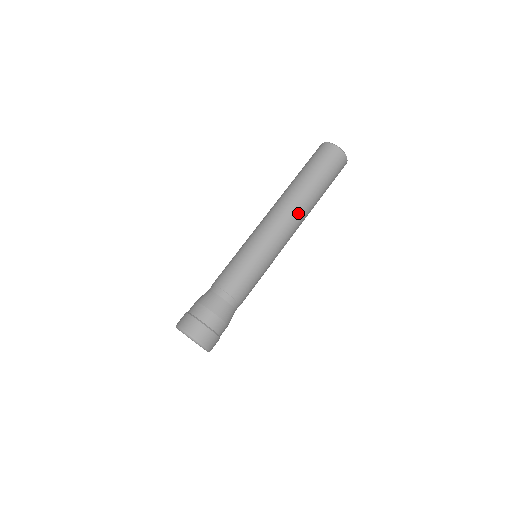
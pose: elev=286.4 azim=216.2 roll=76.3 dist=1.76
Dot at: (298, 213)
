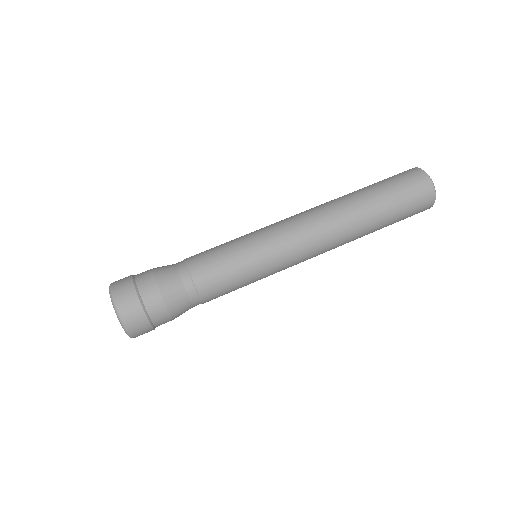
Dot at: (337, 237)
